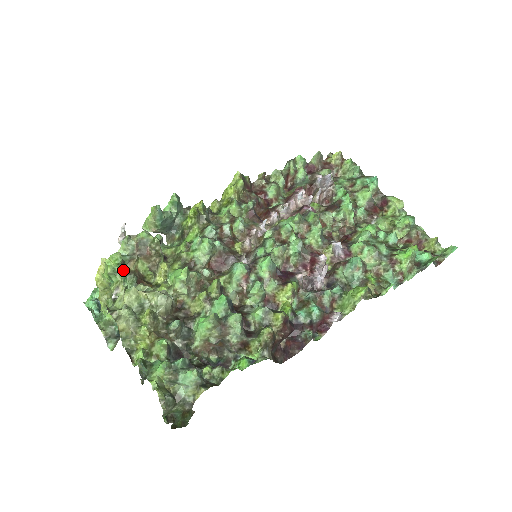
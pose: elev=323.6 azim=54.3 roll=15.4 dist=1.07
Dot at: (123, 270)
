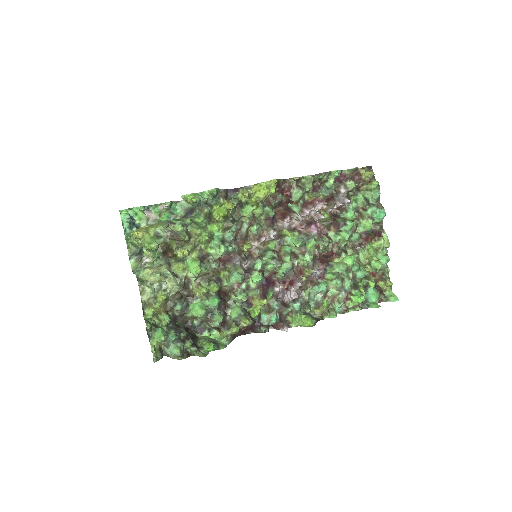
Dot at: (156, 249)
